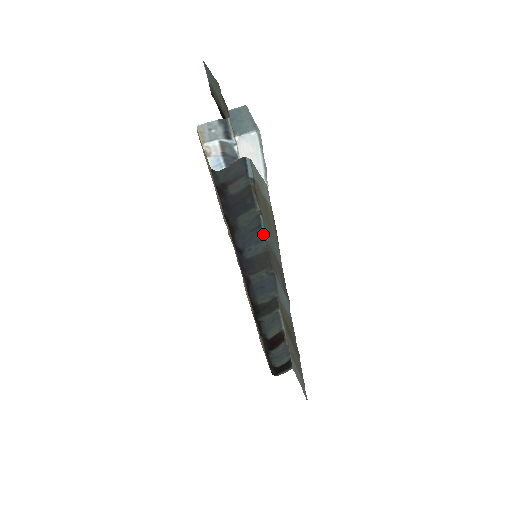
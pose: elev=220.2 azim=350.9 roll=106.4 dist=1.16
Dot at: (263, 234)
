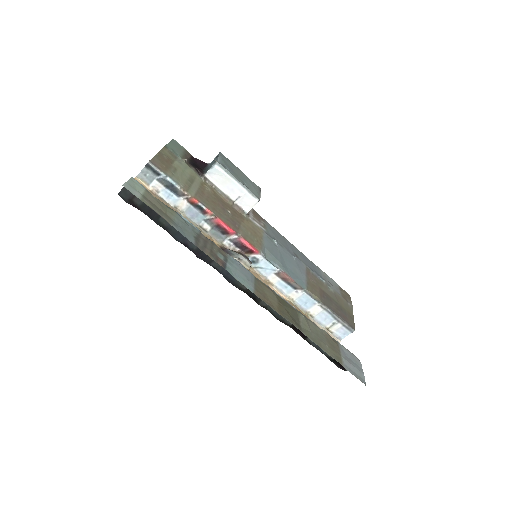
Dot at: (195, 227)
